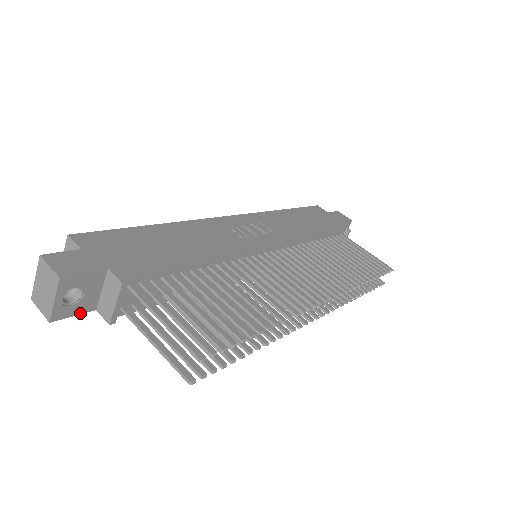
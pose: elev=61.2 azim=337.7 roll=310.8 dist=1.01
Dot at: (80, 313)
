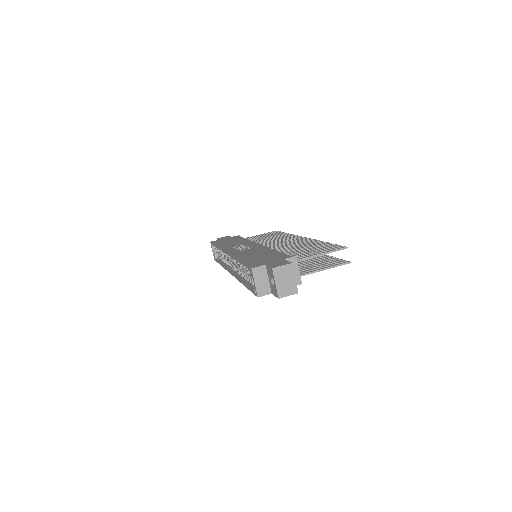
Dot at: occluded
